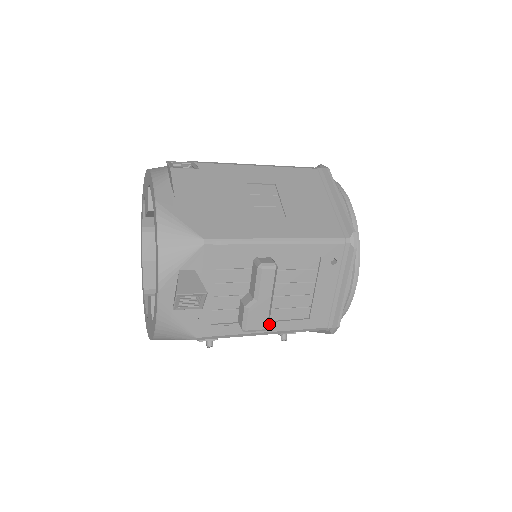
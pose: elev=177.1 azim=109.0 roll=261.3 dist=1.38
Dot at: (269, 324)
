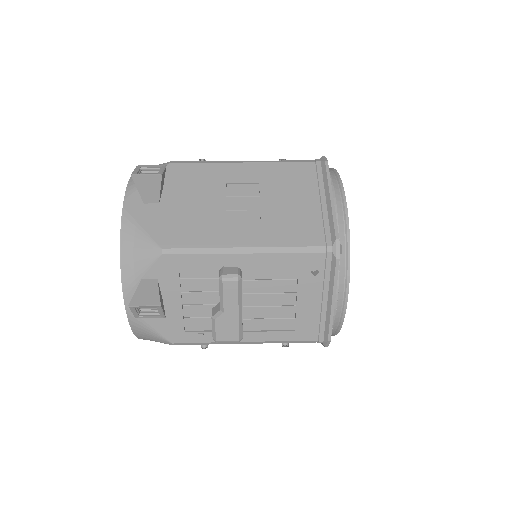
Dot at: (248, 334)
